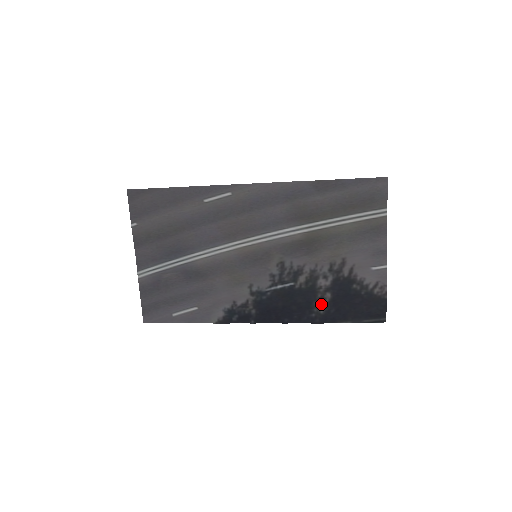
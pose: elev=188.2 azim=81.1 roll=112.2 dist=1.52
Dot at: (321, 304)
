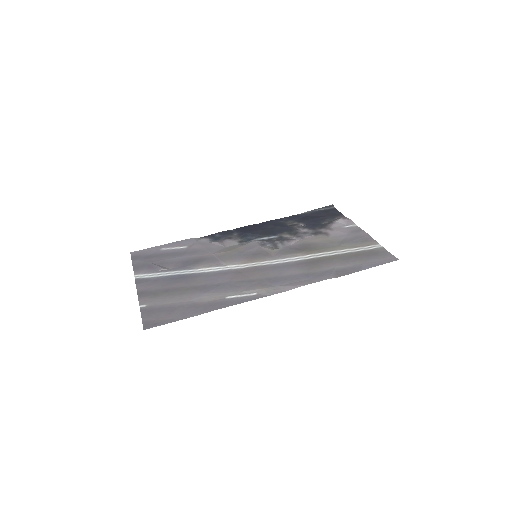
Dot at: (293, 224)
